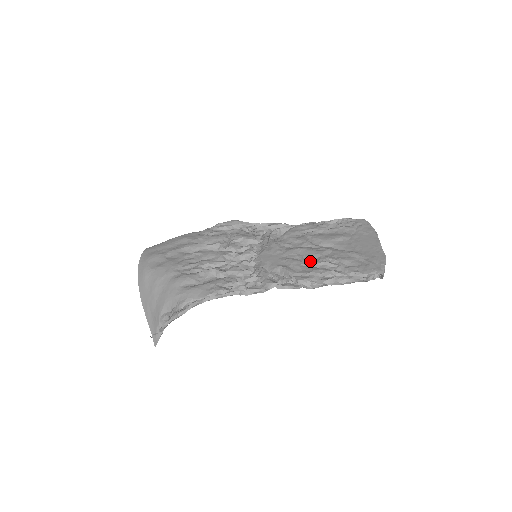
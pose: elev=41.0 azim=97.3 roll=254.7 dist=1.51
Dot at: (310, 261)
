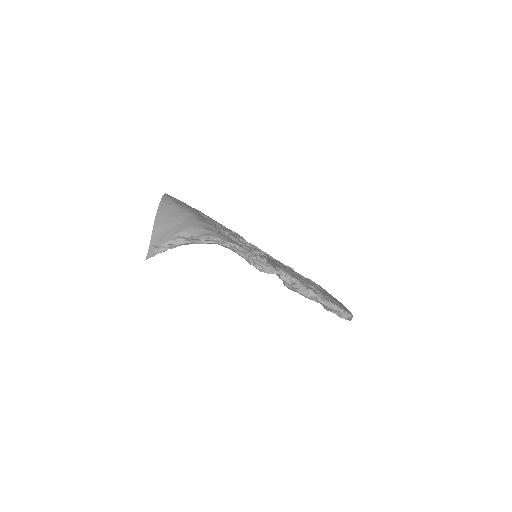
Dot at: (302, 281)
